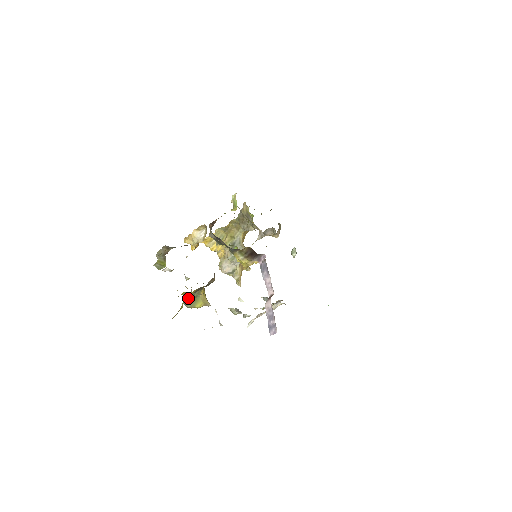
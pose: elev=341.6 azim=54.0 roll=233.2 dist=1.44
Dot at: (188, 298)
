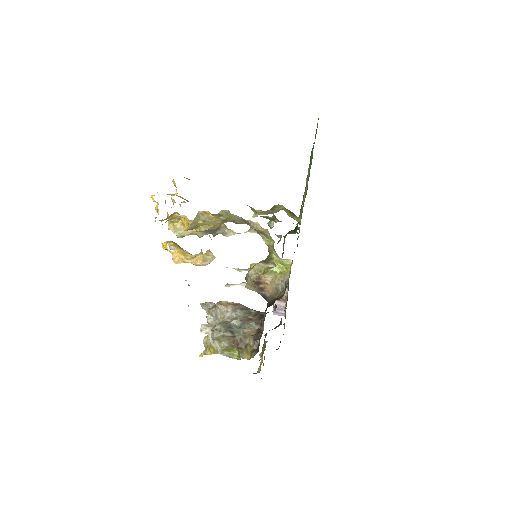
Dot at: occluded
